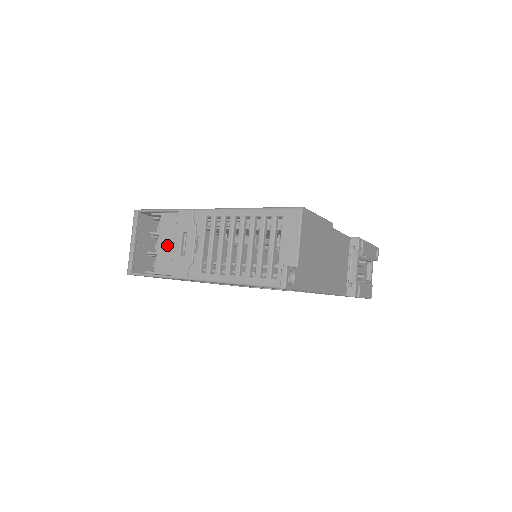
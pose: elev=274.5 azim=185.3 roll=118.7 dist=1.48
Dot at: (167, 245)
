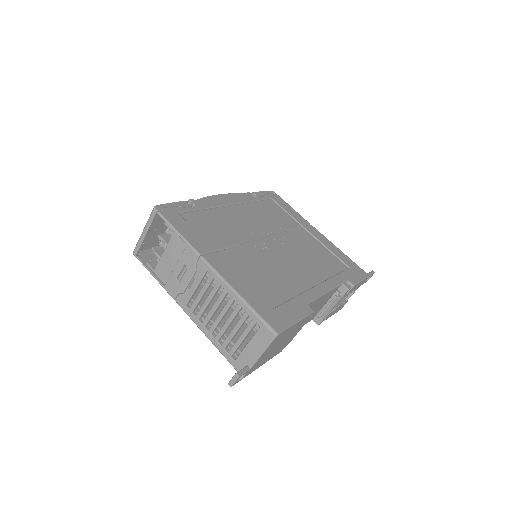
Dot at: (170, 261)
